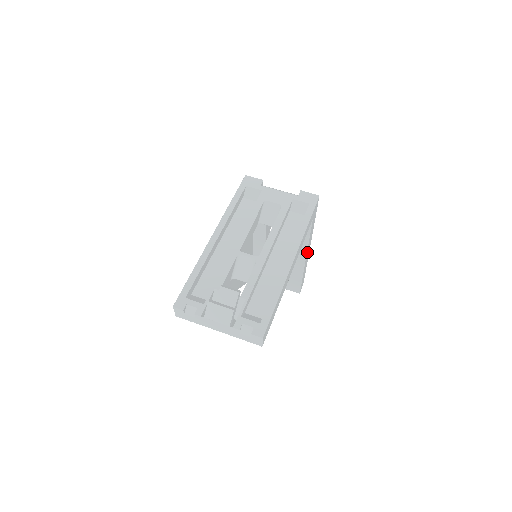
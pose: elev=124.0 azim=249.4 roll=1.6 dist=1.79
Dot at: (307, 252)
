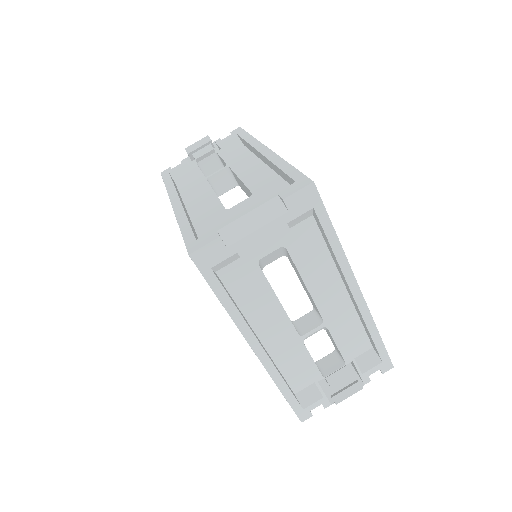
Dot at: occluded
